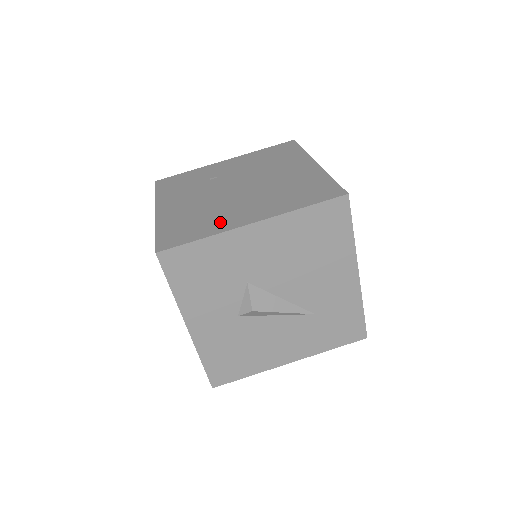
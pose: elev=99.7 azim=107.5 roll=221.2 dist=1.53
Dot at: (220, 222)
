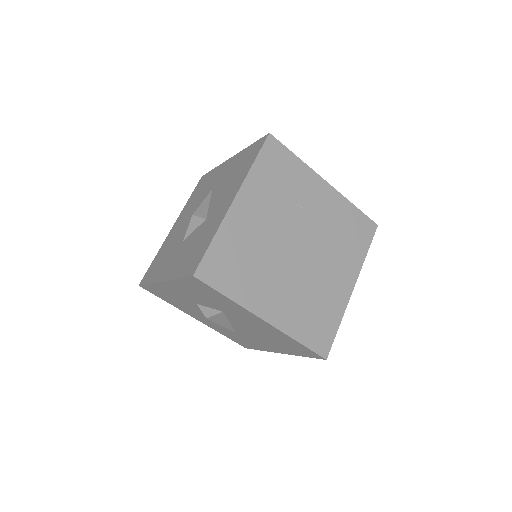
Dot at: (252, 290)
